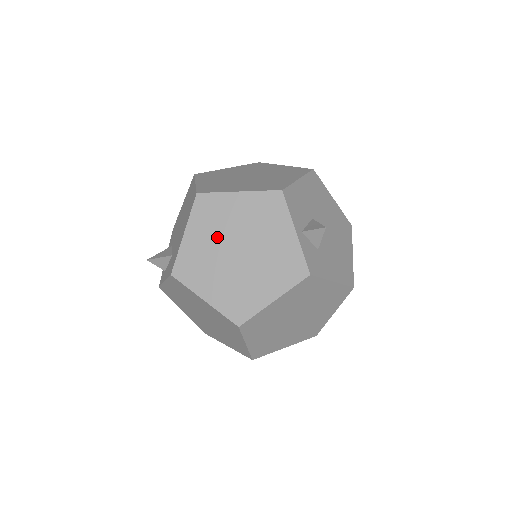
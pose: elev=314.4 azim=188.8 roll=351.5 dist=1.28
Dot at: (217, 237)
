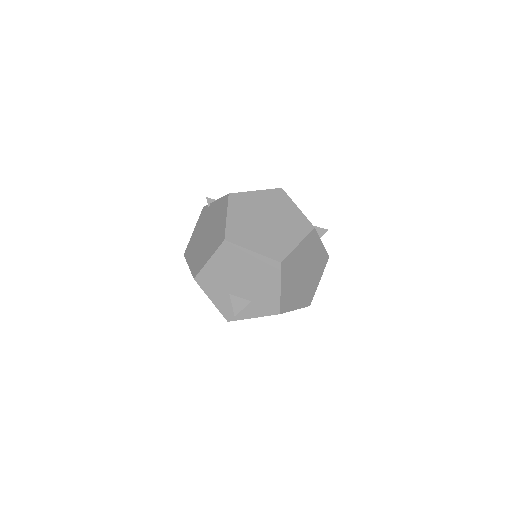
Dot at: (295, 276)
